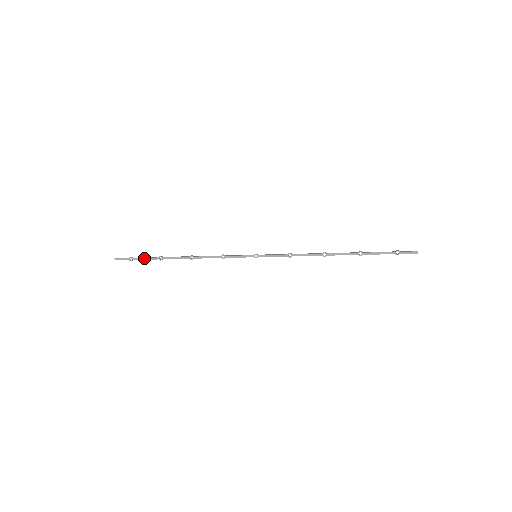
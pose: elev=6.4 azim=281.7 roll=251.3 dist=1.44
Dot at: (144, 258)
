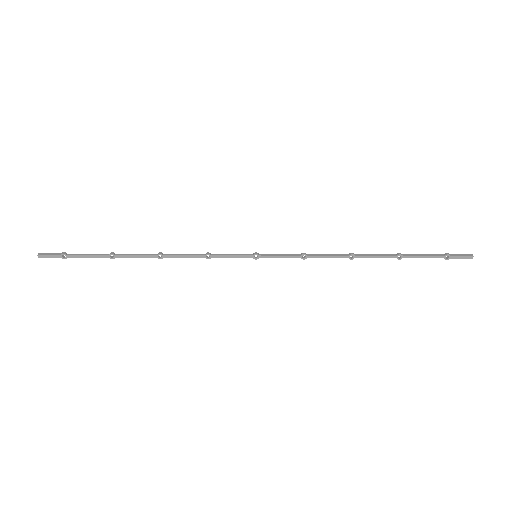
Dot at: (85, 255)
